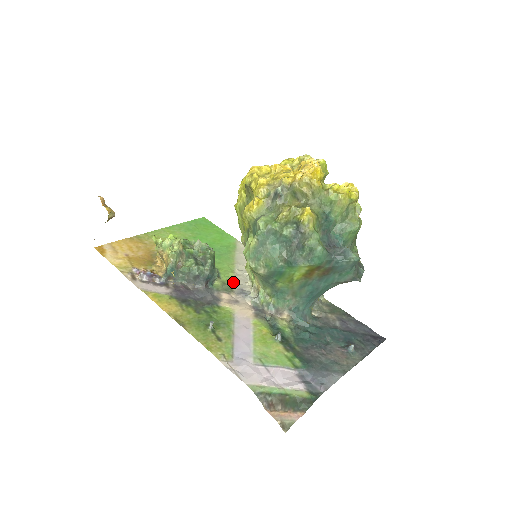
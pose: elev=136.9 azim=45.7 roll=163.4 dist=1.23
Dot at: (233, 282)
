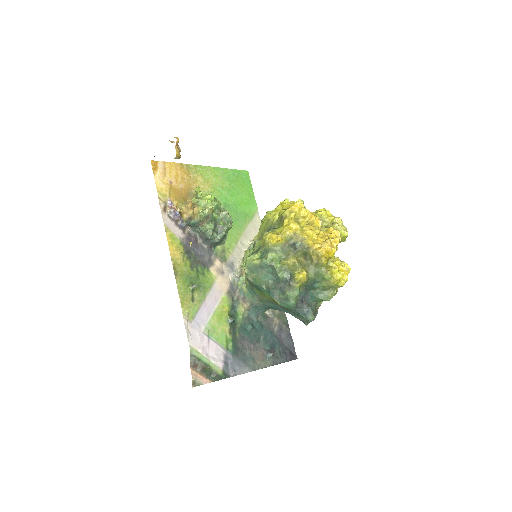
Dot at: (231, 253)
